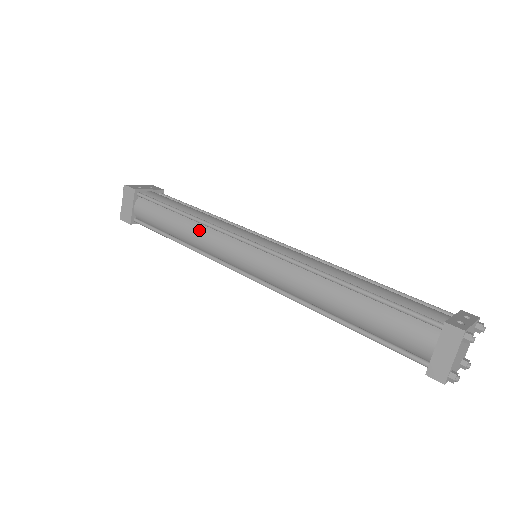
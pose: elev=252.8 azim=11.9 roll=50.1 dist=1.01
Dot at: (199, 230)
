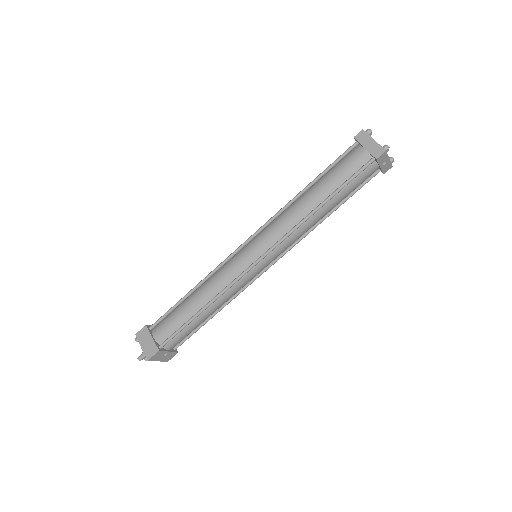
Dot at: (210, 281)
